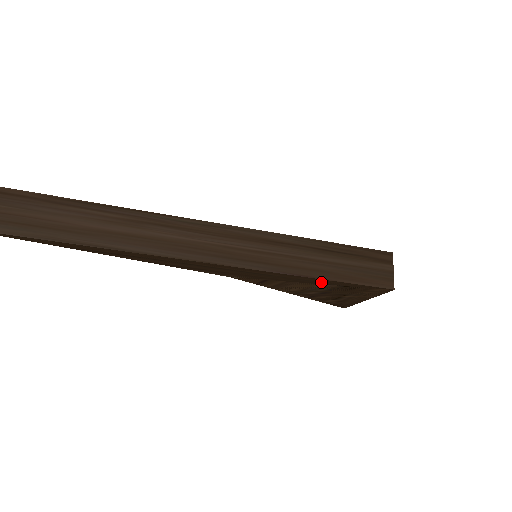
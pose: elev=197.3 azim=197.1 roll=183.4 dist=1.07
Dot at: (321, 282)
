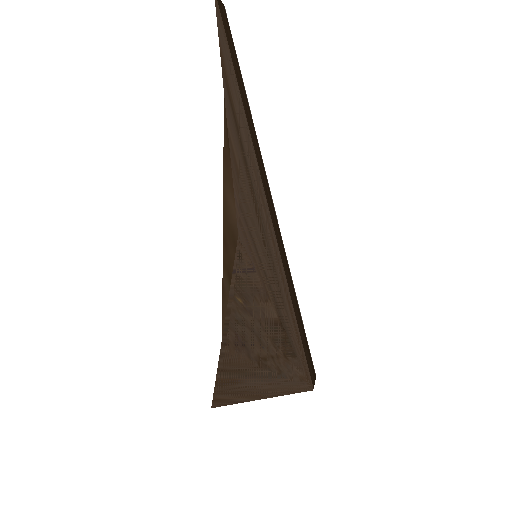
Dot at: (285, 316)
